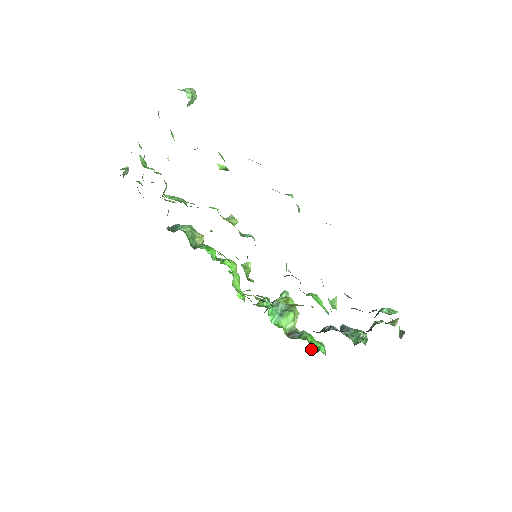
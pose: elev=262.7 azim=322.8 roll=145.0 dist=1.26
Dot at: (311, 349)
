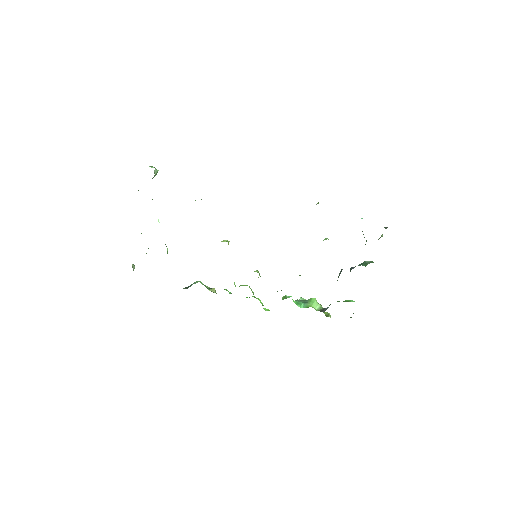
Dot at: occluded
